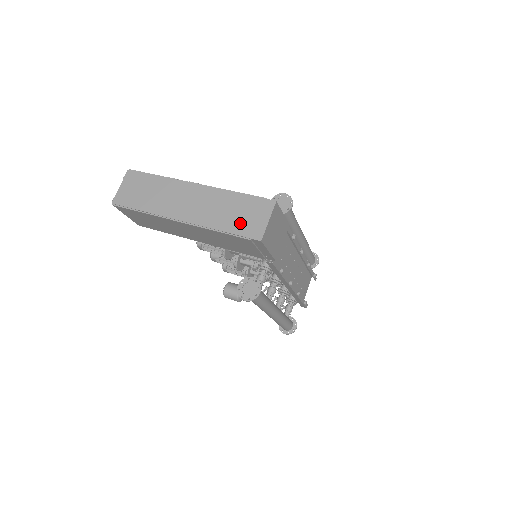
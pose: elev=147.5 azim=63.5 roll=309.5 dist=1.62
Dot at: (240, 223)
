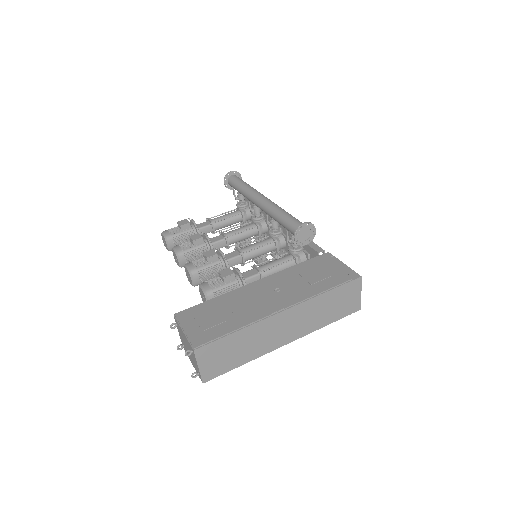
Dot at: (340, 310)
